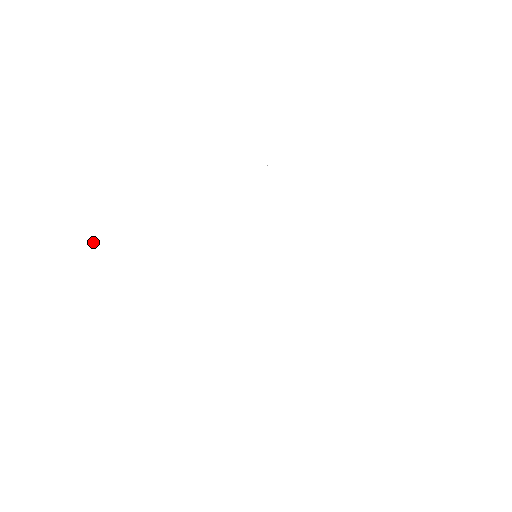
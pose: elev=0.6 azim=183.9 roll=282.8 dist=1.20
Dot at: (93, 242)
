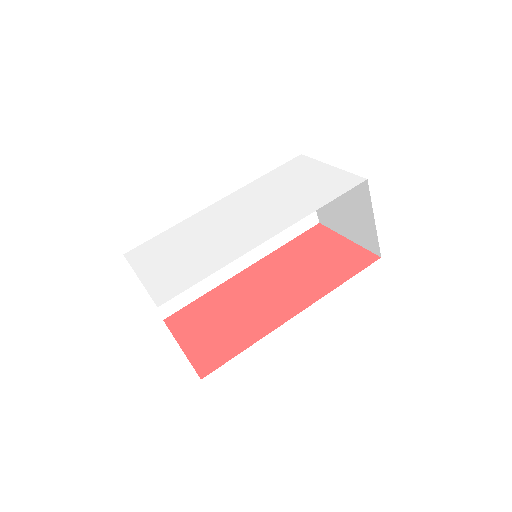
Dot at: (141, 260)
